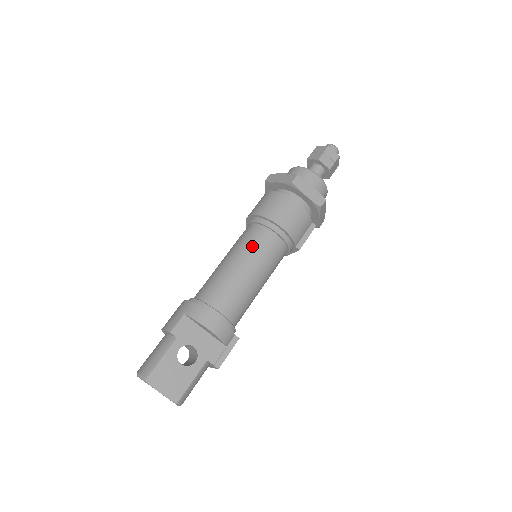
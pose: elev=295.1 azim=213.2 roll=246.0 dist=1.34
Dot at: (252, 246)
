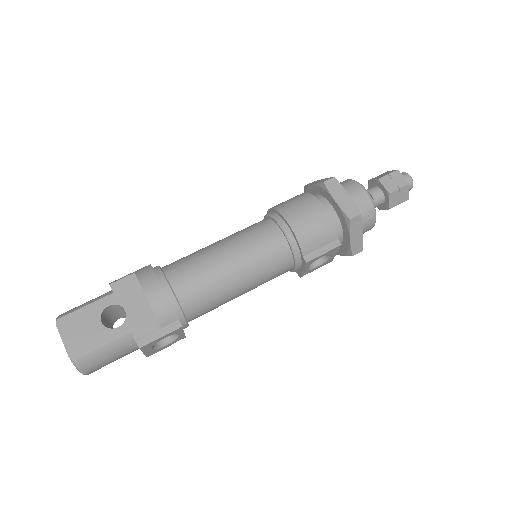
Dot at: (247, 234)
